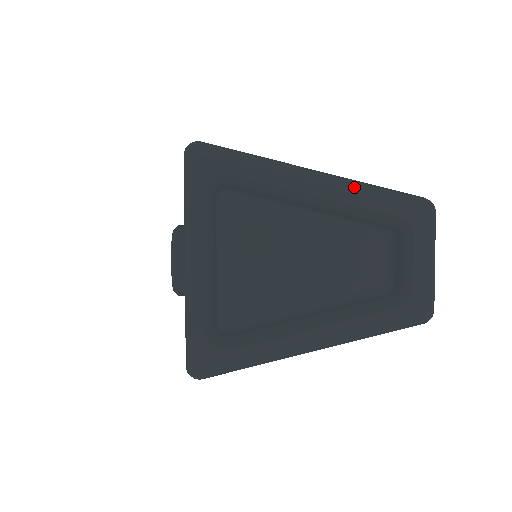
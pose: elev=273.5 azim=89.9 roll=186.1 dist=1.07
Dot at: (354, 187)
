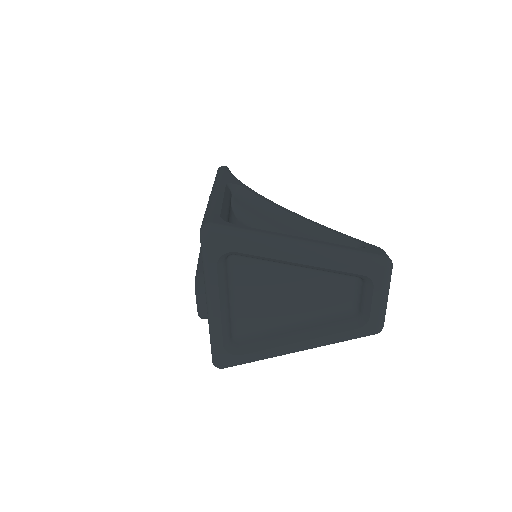
Dot at: (332, 257)
